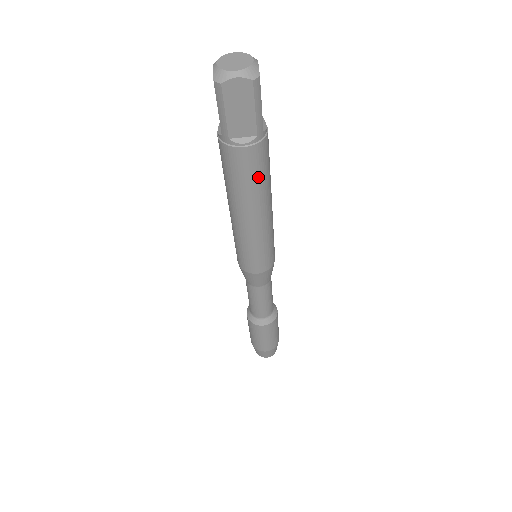
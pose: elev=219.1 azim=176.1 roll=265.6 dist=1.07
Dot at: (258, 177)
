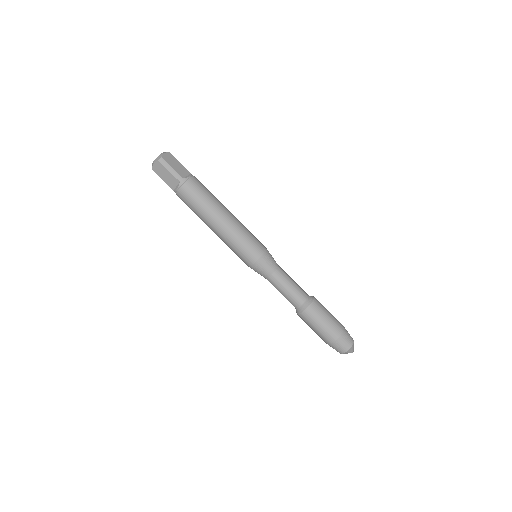
Dot at: (197, 201)
